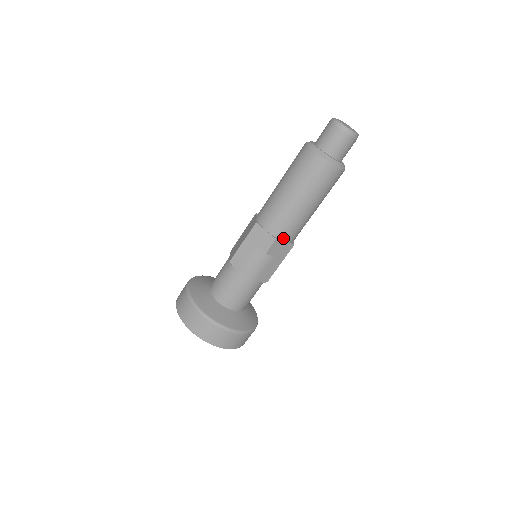
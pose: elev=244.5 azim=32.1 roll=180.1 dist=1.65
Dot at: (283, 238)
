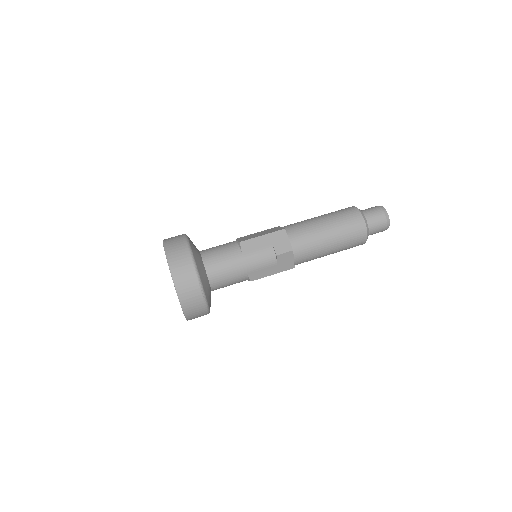
Dot at: (296, 255)
